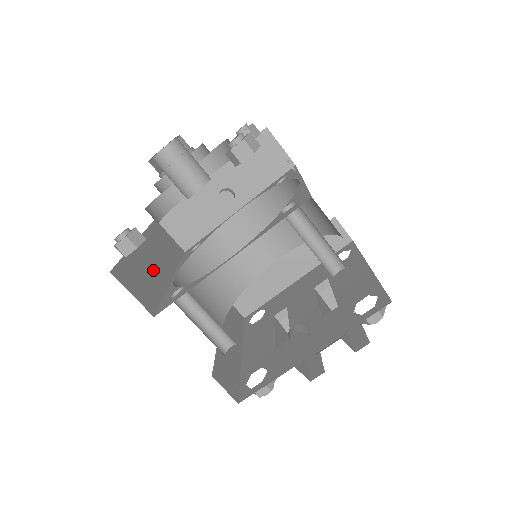
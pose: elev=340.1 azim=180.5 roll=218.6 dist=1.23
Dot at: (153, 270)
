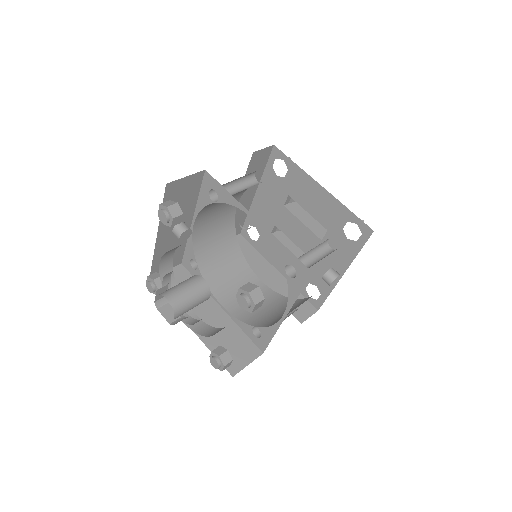
Dot at: (217, 325)
